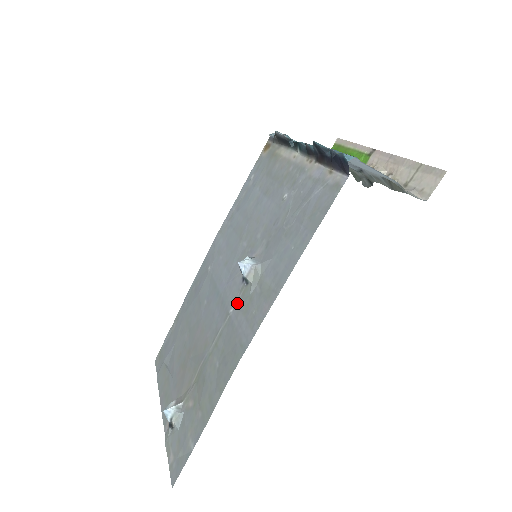
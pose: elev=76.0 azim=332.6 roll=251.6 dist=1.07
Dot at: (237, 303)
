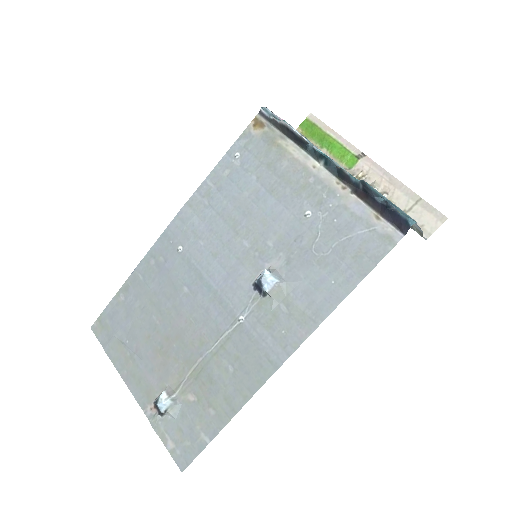
Dot at: (251, 312)
